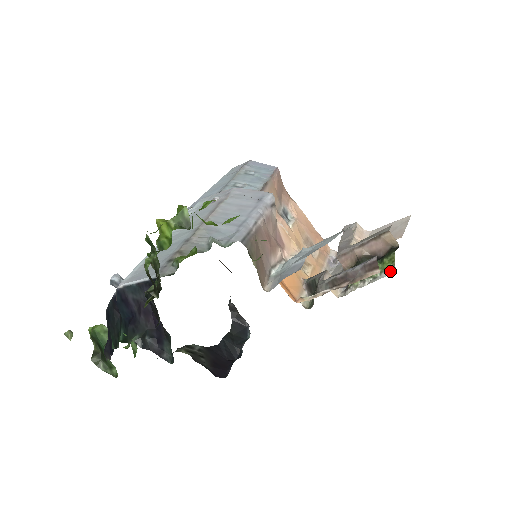
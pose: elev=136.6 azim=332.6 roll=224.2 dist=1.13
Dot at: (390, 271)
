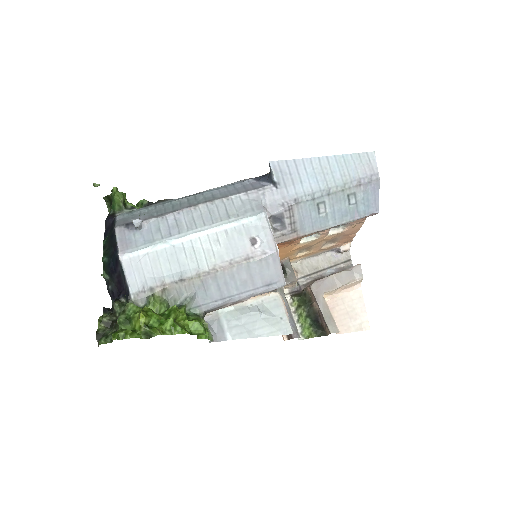
Dot at: (301, 336)
